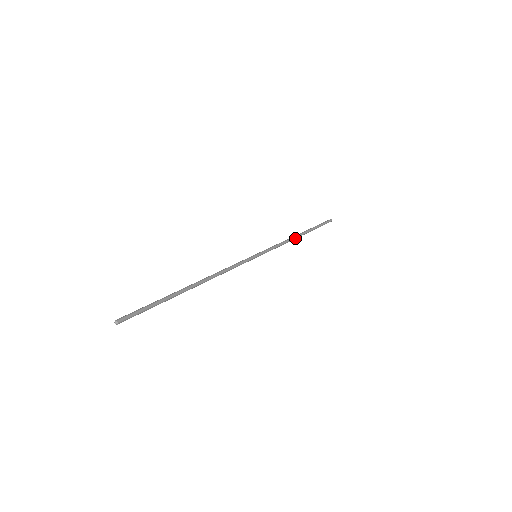
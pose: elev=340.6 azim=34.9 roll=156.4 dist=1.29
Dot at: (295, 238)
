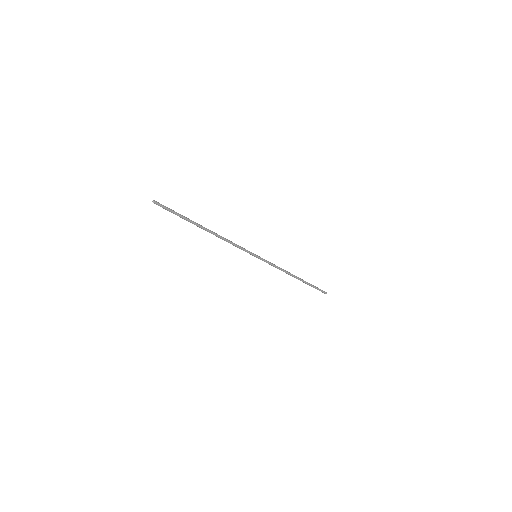
Dot at: (291, 274)
